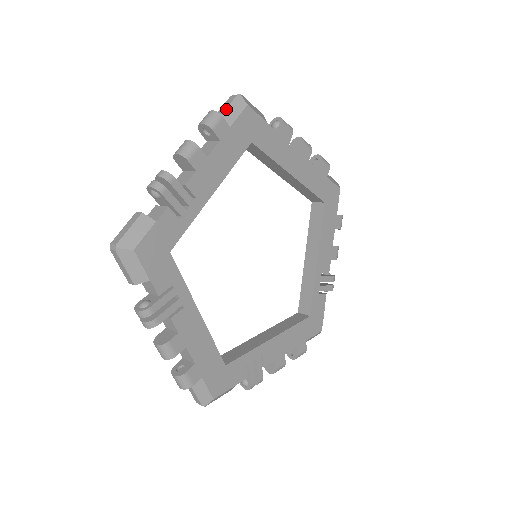
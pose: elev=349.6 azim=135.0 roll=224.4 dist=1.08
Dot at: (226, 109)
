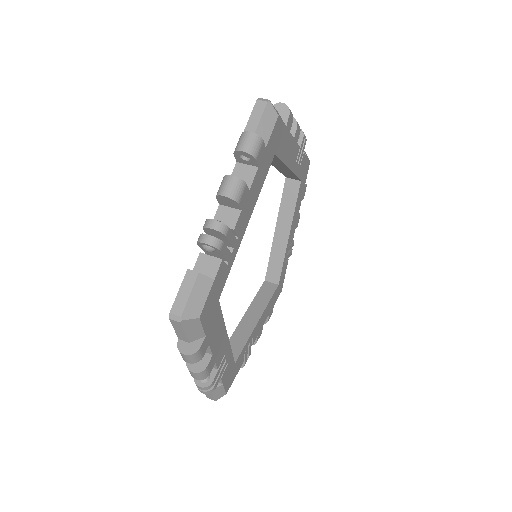
Dot at: (186, 335)
